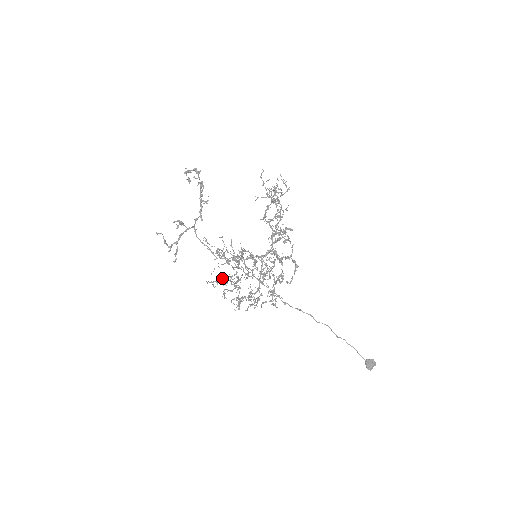
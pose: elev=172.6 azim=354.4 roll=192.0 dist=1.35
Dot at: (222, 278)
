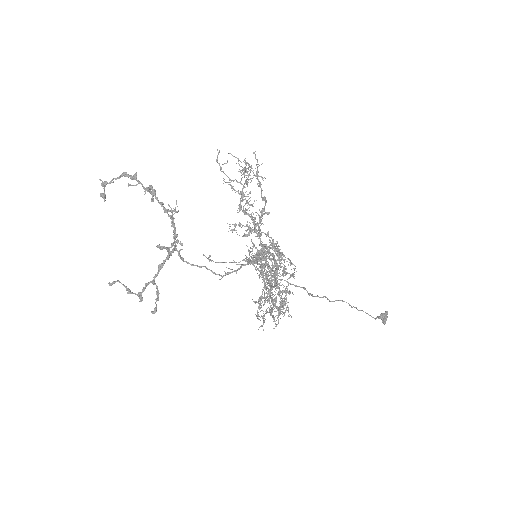
Dot at: (268, 290)
